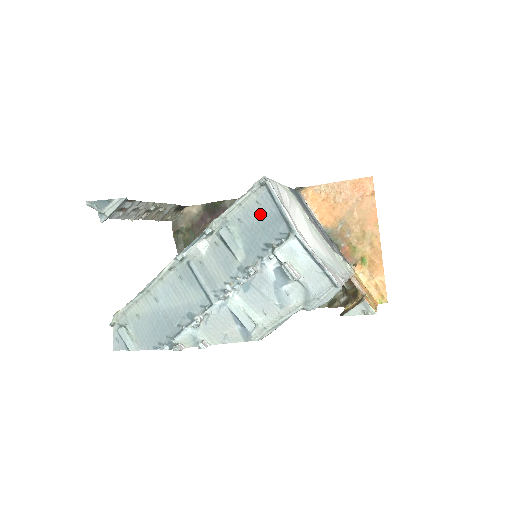
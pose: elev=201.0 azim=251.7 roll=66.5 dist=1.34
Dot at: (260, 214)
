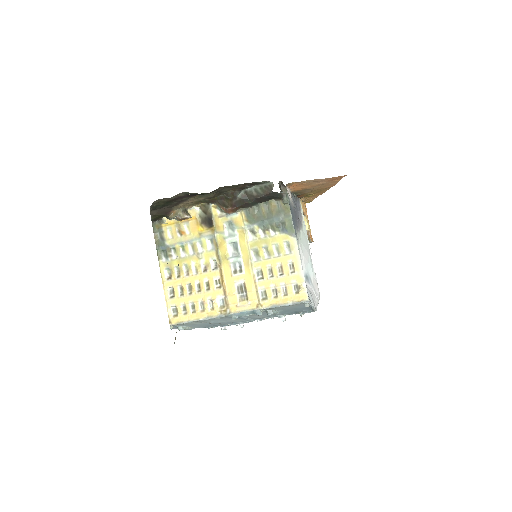
Dot at: occluded
